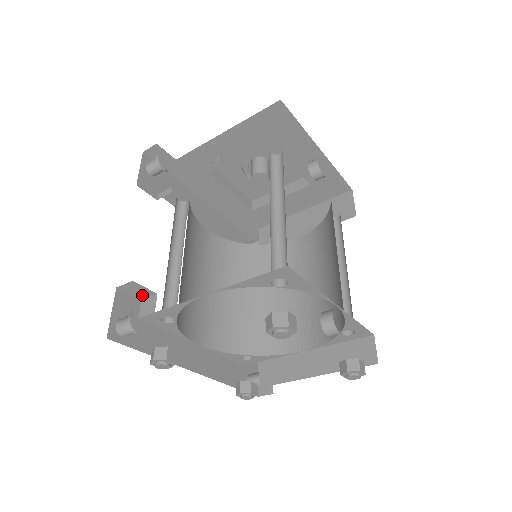
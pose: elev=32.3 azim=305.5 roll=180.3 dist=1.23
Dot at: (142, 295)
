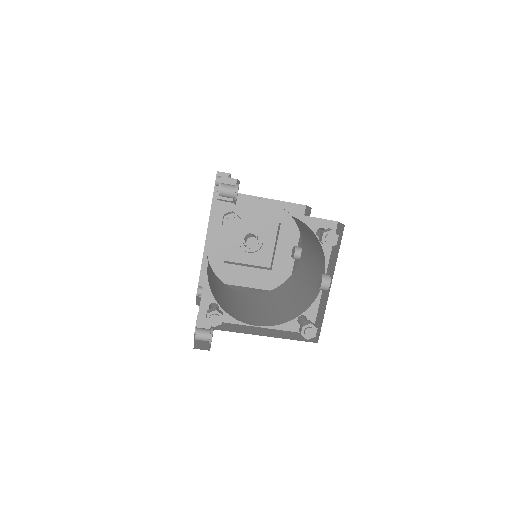
Dot at: occluded
